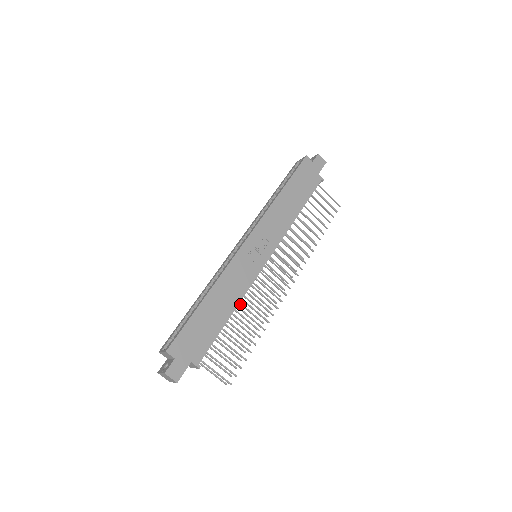
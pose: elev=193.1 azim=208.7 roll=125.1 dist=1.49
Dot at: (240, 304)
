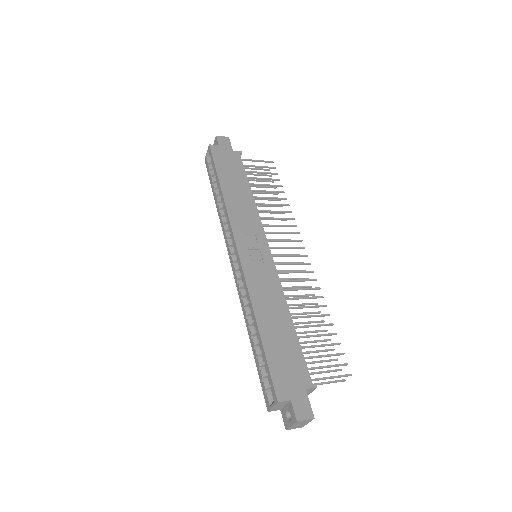
Dot at: occluded
